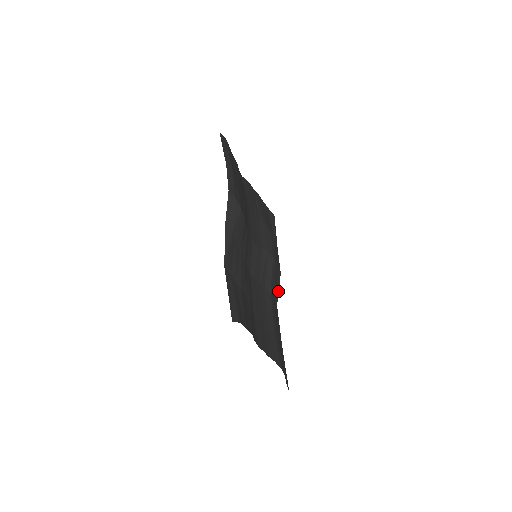
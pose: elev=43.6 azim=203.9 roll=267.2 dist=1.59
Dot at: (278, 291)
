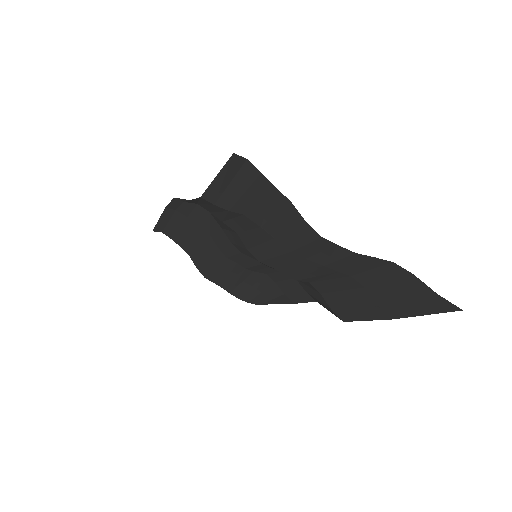
Dot at: occluded
